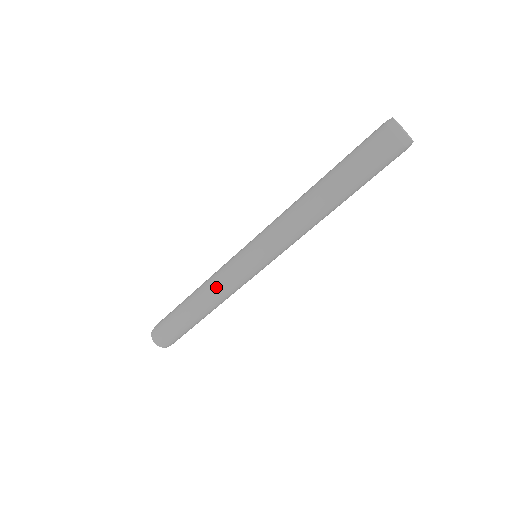
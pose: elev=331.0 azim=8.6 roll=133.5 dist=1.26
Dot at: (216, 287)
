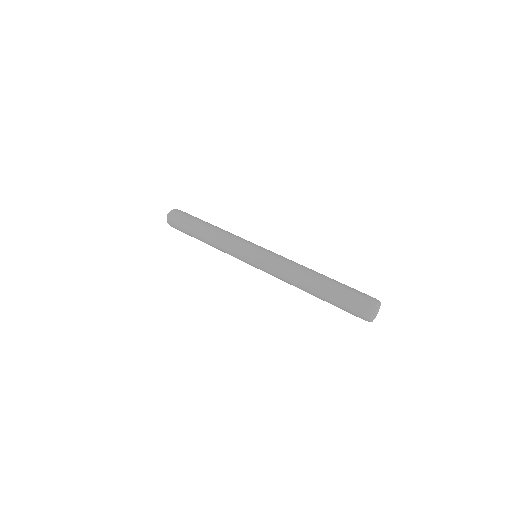
Dot at: (222, 250)
